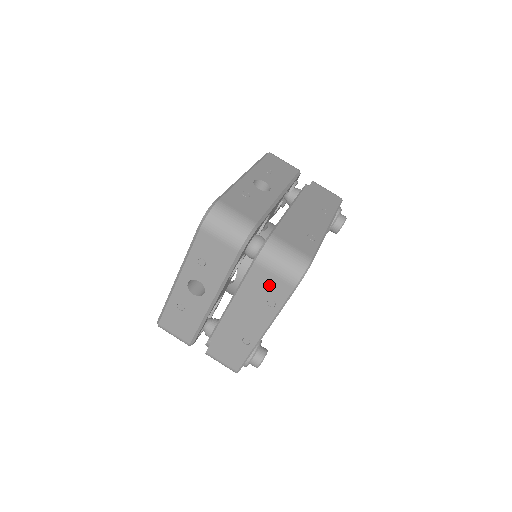
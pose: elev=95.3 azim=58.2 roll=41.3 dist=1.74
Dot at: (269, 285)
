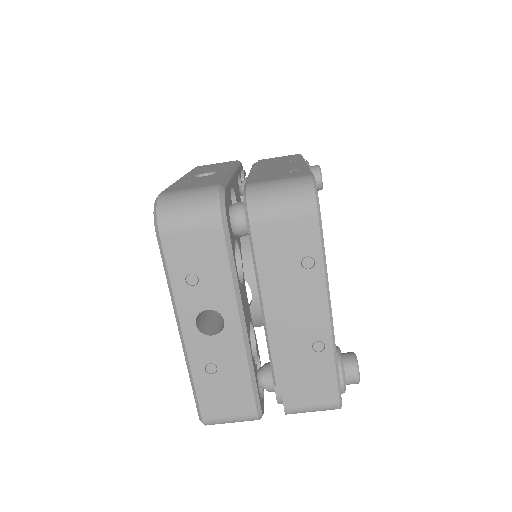
Dot at: (288, 239)
